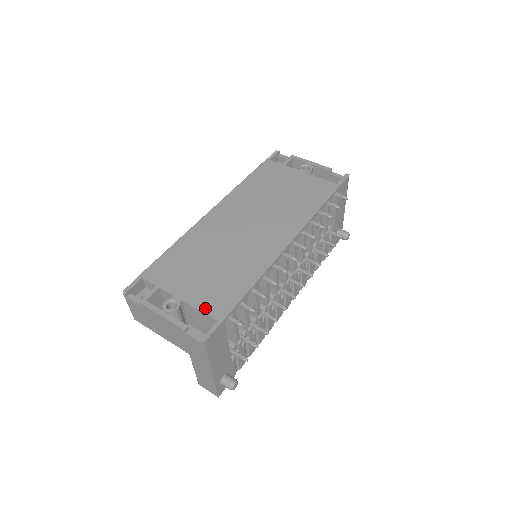
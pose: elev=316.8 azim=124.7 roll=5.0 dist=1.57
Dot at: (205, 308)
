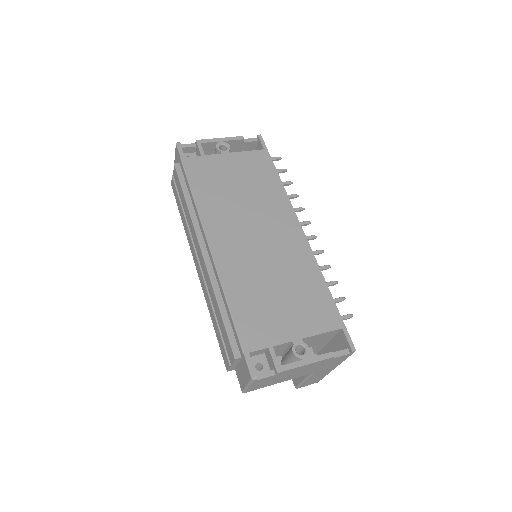
Dot at: (323, 328)
